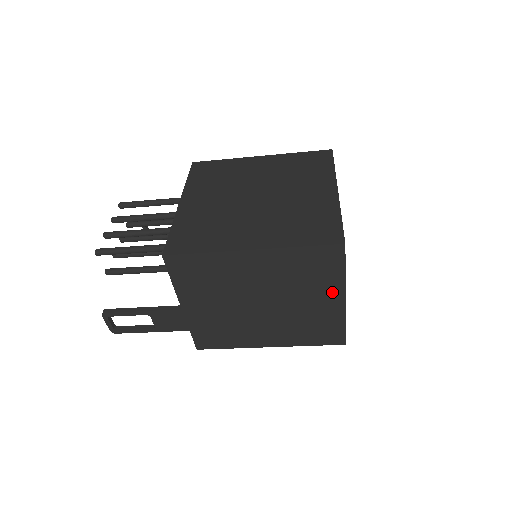
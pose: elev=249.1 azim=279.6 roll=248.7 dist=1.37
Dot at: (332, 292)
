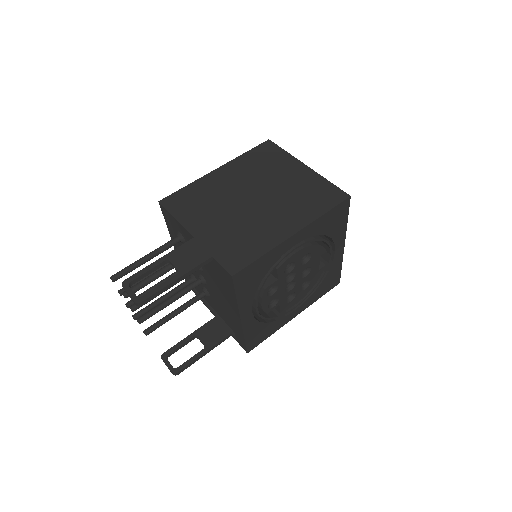
Dot at: (292, 166)
